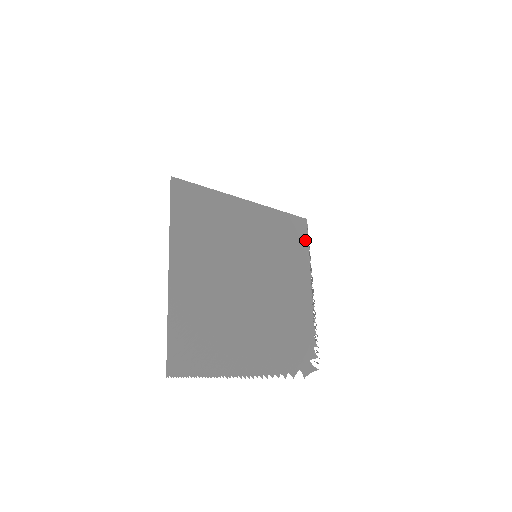
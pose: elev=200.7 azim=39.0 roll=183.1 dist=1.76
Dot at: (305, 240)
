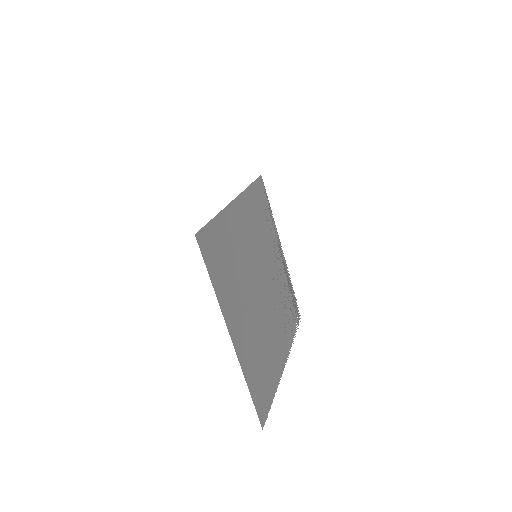
Dot at: (266, 201)
